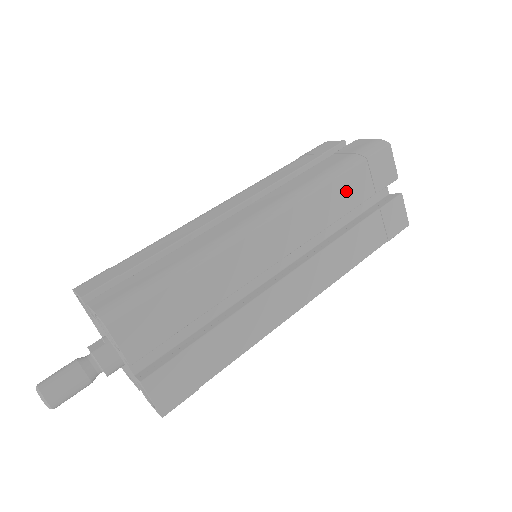
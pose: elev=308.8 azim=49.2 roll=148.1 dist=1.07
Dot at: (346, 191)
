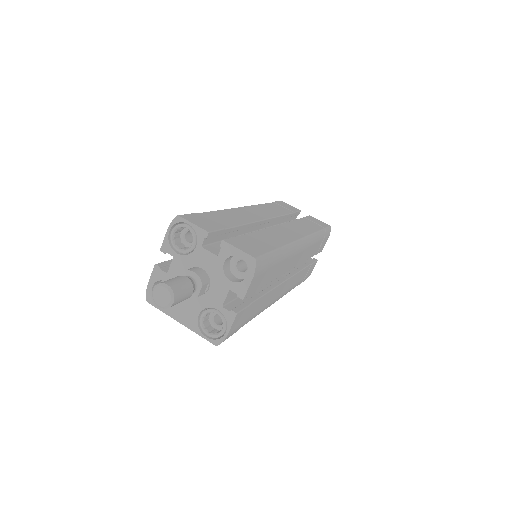
Dot at: (275, 208)
